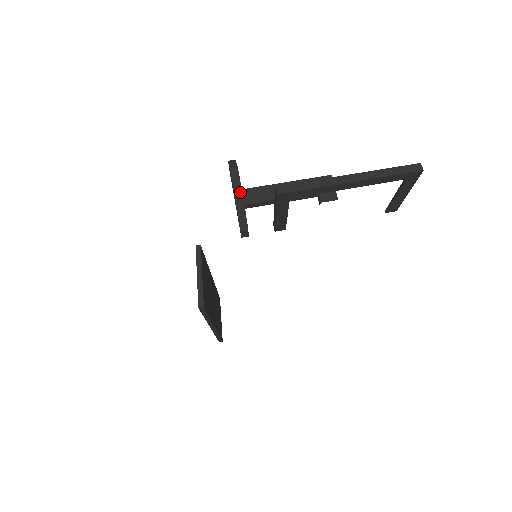
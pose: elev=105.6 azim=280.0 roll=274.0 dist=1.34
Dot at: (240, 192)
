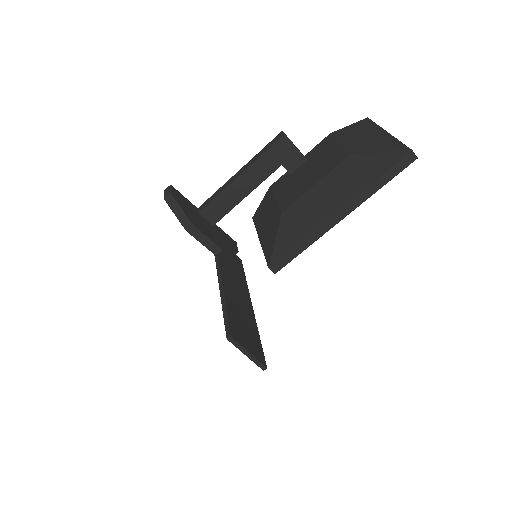
Dot at: (215, 247)
